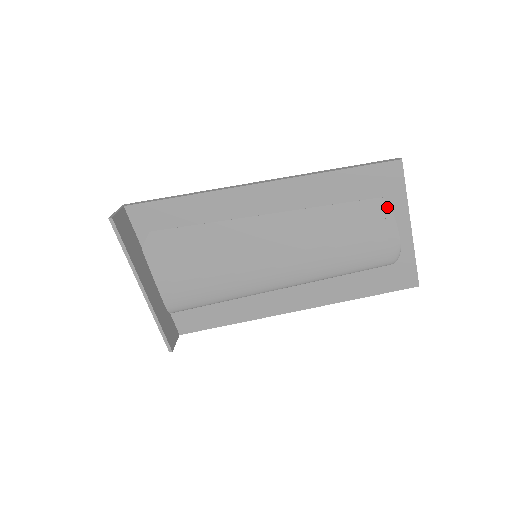
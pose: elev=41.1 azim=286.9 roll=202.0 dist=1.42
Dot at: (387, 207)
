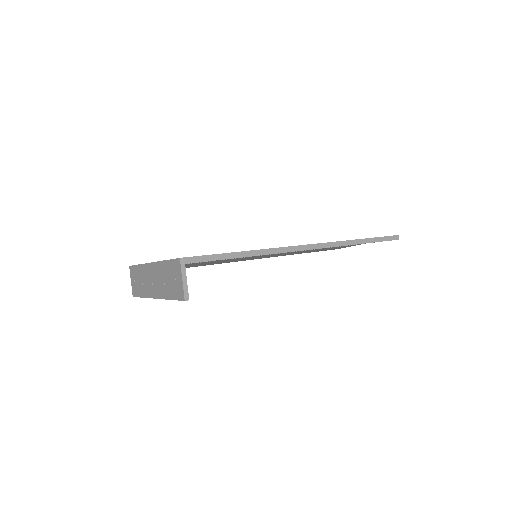
Dot at: occluded
